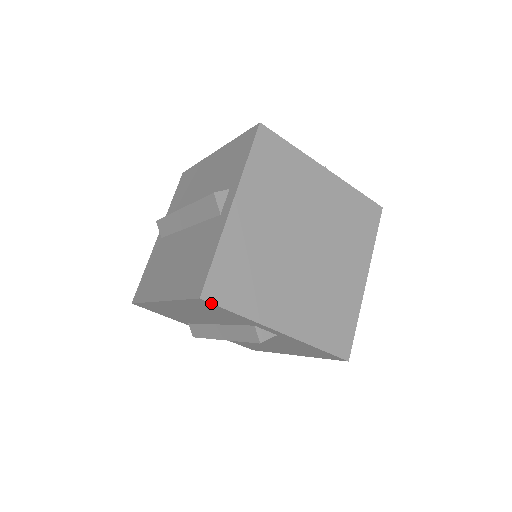
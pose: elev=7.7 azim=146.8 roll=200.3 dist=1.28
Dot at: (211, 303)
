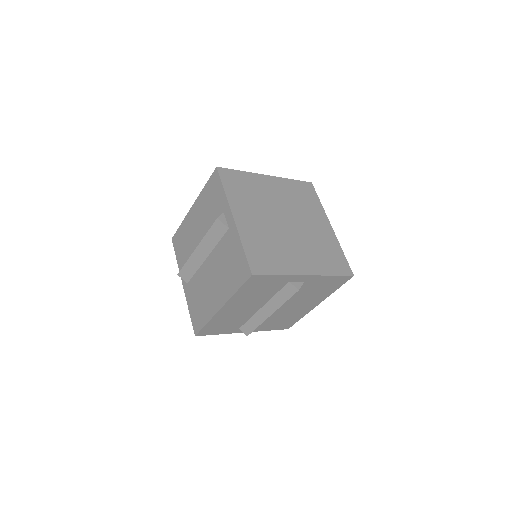
Dot at: (260, 275)
